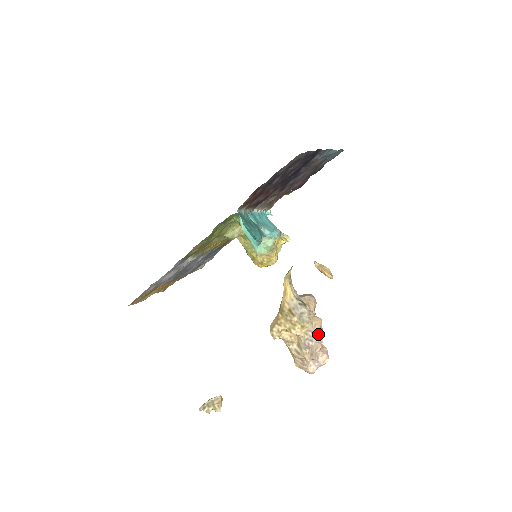
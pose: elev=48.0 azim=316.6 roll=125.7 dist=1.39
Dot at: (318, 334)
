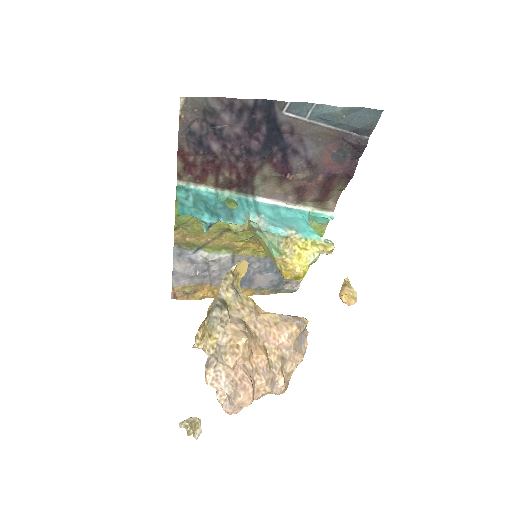
Dot at: (225, 352)
